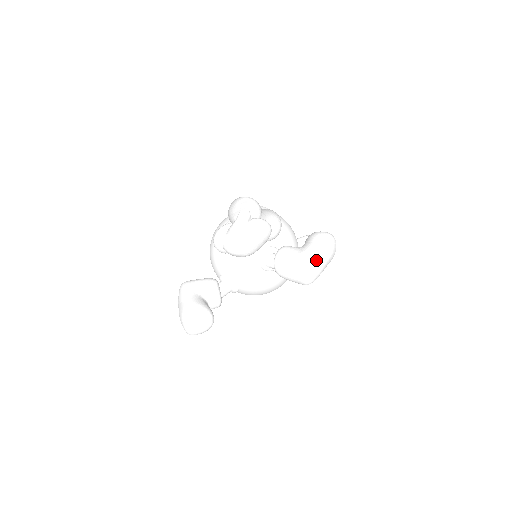
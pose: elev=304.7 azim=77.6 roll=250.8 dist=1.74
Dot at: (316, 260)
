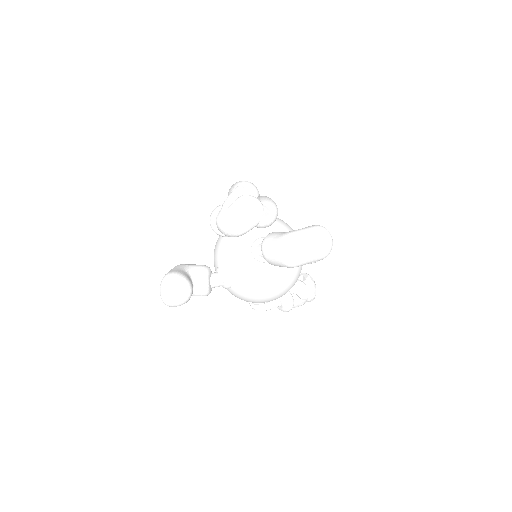
Dot at: (300, 239)
